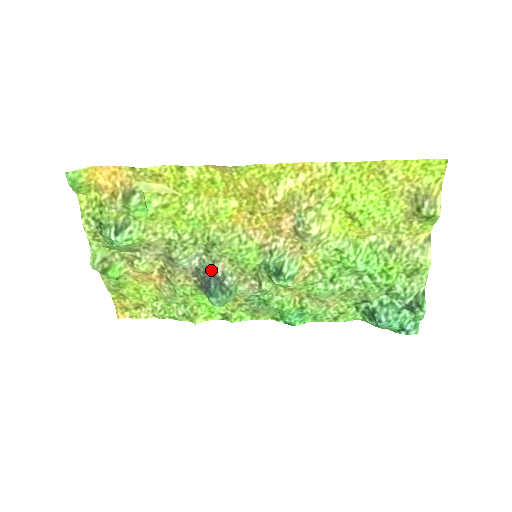
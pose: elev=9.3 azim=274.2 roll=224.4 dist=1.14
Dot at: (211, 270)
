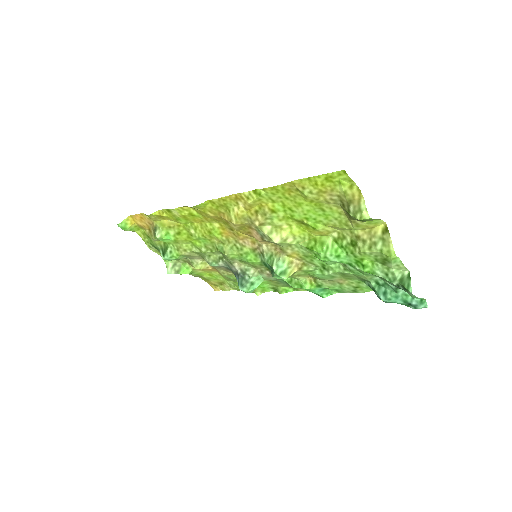
Dot at: (233, 268)
